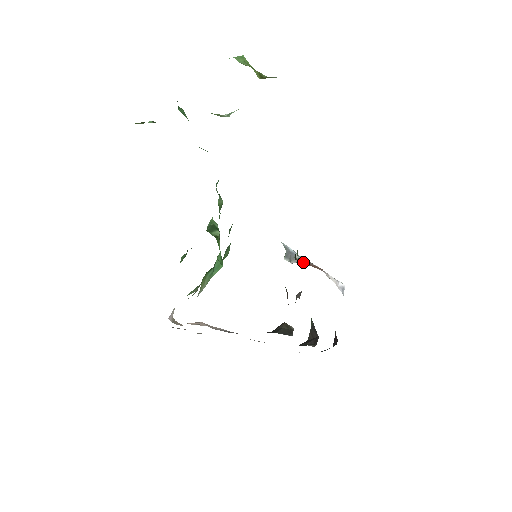
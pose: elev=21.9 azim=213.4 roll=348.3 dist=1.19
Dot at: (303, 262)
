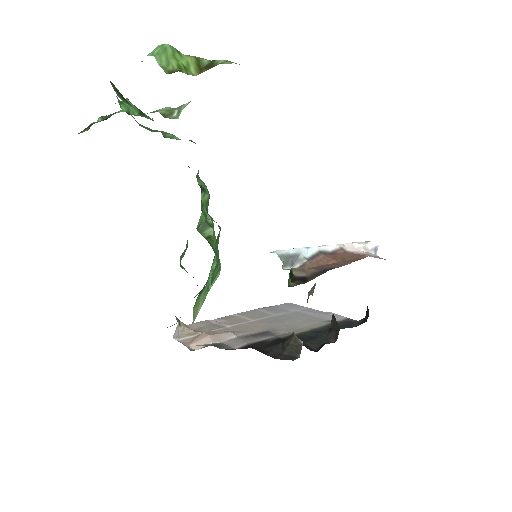
Dot at: (304, 275)
